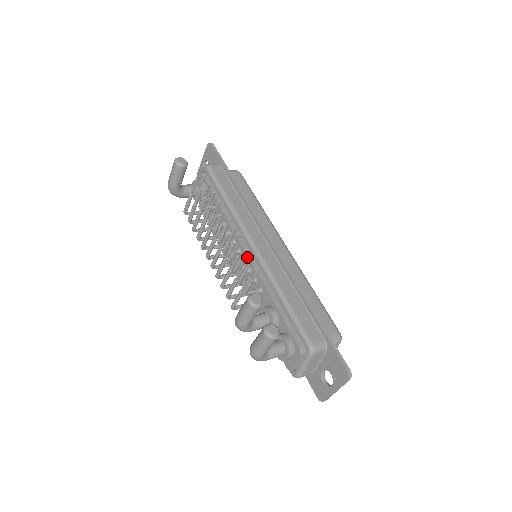
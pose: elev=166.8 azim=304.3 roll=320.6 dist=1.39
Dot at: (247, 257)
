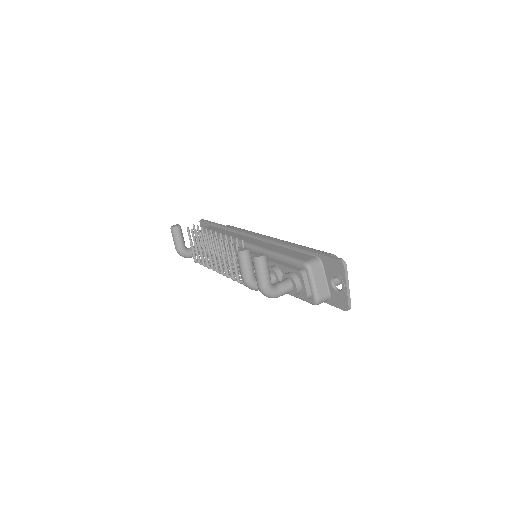
Dot at: occluded
